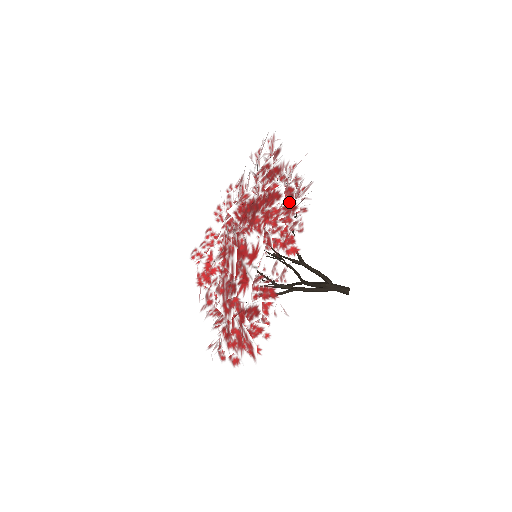
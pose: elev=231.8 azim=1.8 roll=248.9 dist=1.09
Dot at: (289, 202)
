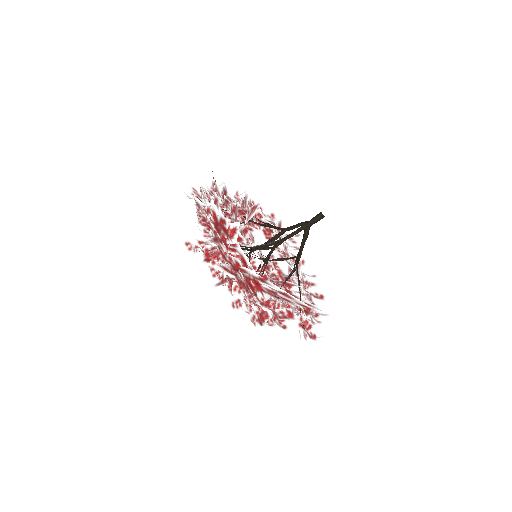
Dot at: (236, 190)
